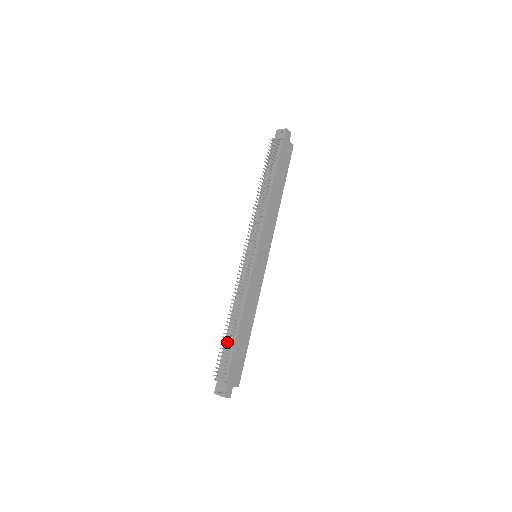
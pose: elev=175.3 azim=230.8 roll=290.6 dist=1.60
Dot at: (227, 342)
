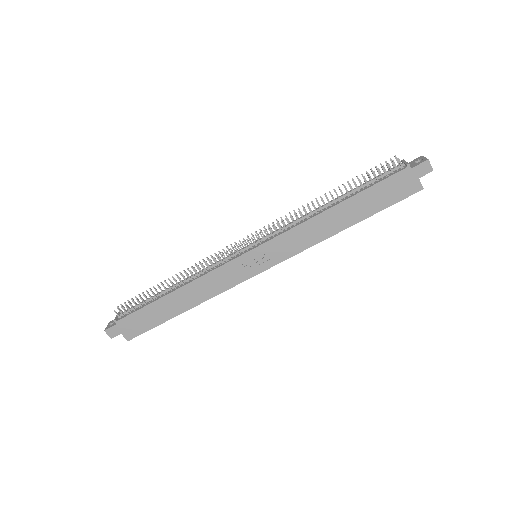
Dot at: (147, 292)
